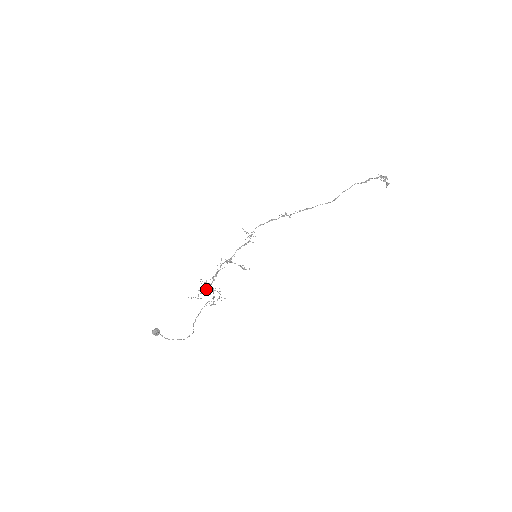
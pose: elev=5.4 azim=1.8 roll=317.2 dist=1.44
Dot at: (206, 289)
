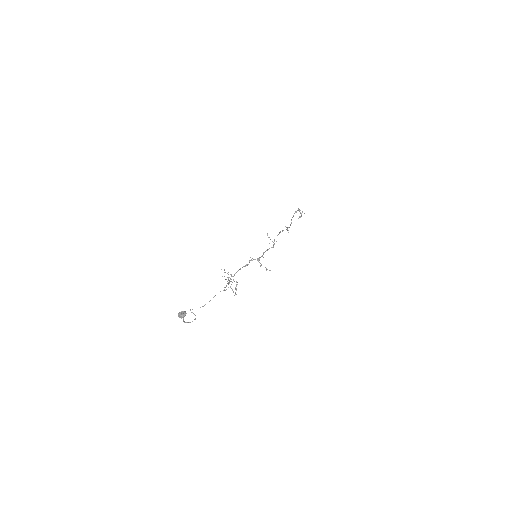
Dot at: occluded
